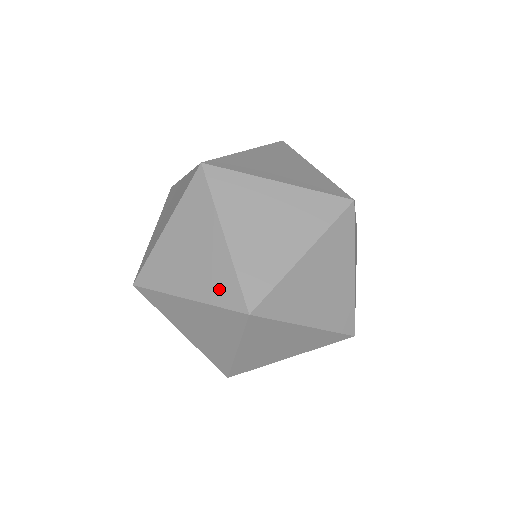
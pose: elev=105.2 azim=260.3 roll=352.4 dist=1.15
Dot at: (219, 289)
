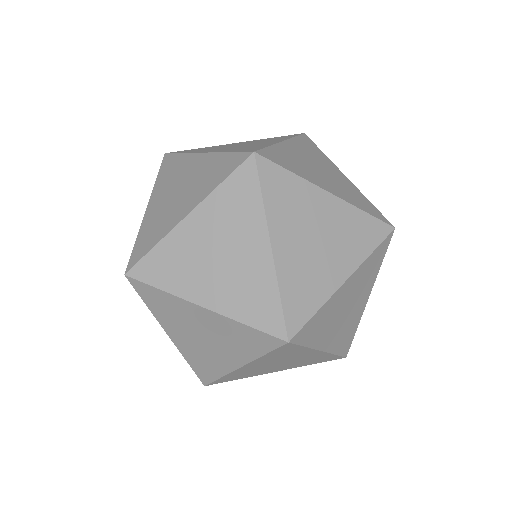
Dot at: (216, 174)
